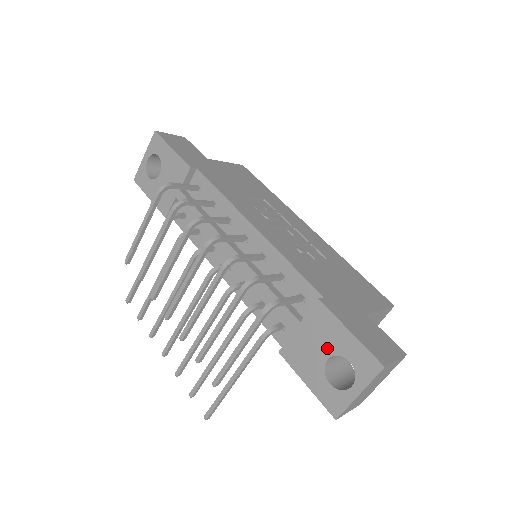
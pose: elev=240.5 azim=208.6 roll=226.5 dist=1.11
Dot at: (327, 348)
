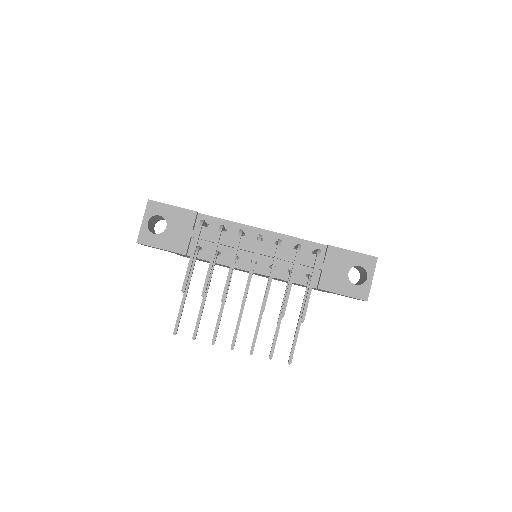
Dot at: (345, 267)
